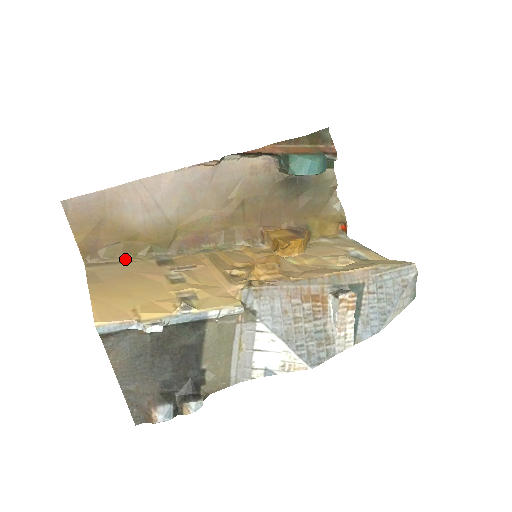
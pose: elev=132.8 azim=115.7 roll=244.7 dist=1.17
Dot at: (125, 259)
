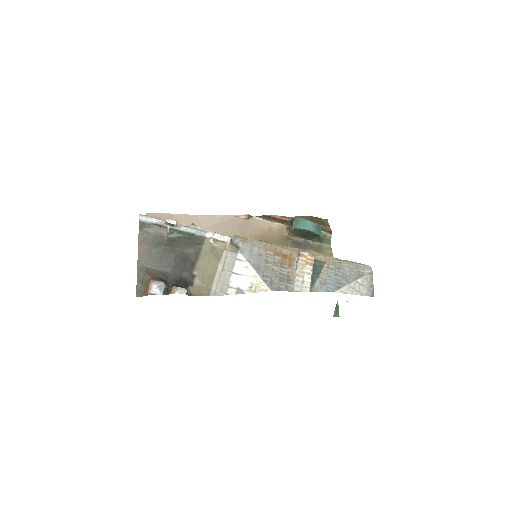
Dot at: occluded
